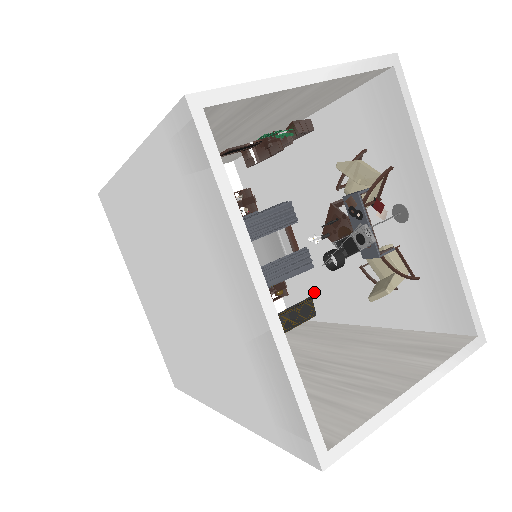
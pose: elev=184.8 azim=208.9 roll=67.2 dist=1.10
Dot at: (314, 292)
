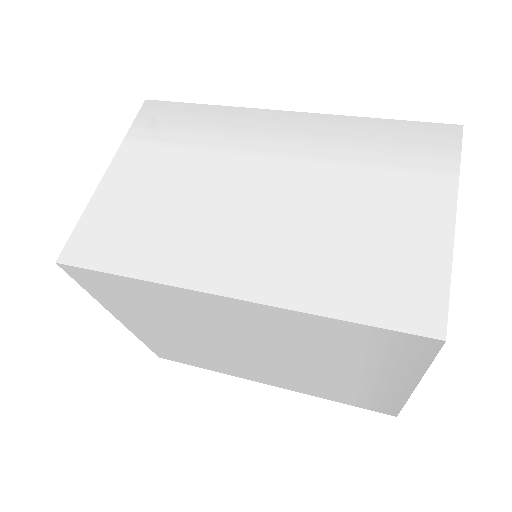
Dot at: occluded
